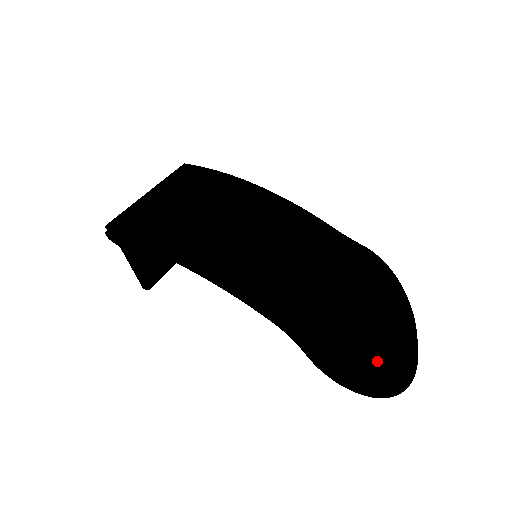
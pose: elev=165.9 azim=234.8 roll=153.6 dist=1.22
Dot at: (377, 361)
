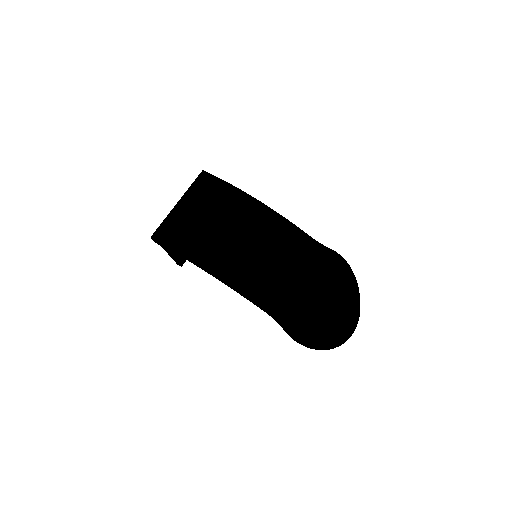
Dot at: (329, 331)
